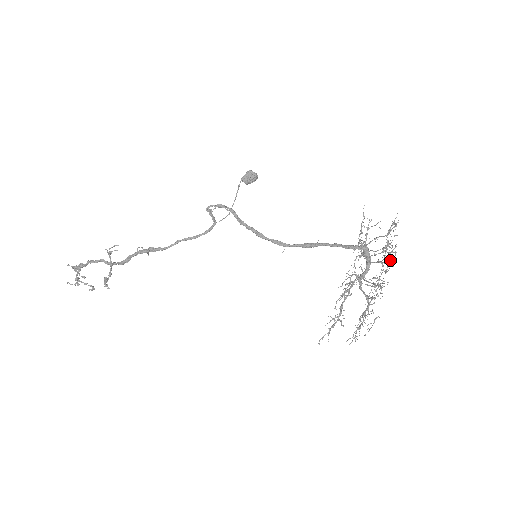
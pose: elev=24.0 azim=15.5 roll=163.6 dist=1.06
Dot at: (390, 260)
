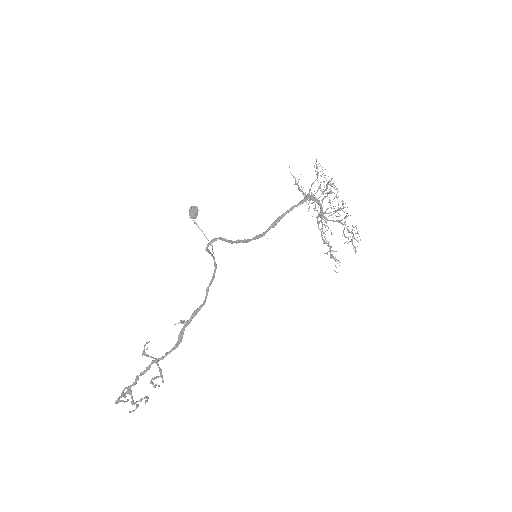
Dot at: (331, 190)
